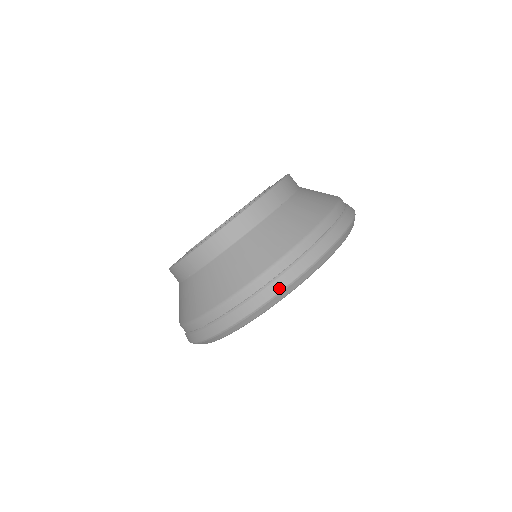
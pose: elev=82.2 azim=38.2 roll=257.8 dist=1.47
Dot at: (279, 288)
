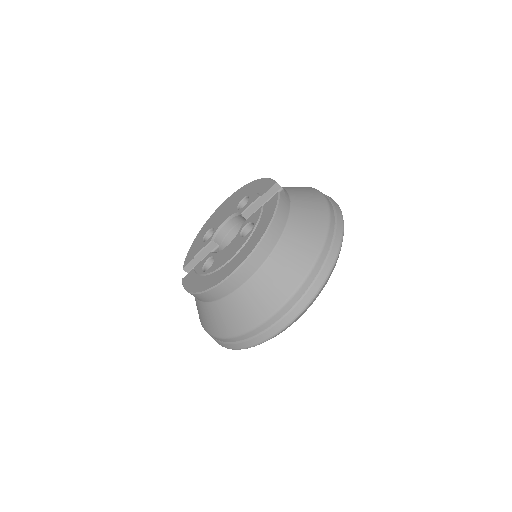
Dot at: (269, 337)
